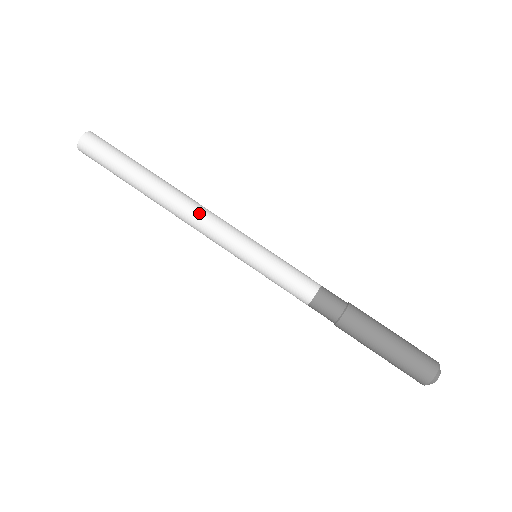
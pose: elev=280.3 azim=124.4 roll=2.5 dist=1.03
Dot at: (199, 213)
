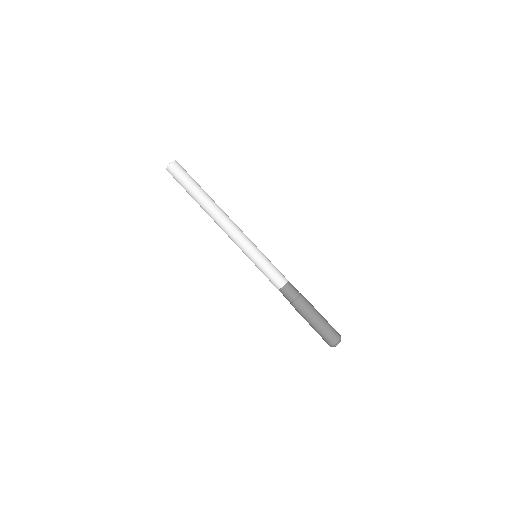
Dot at: (226, 228)
